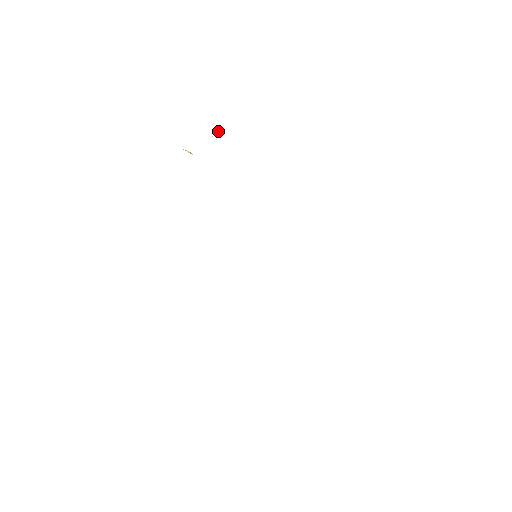
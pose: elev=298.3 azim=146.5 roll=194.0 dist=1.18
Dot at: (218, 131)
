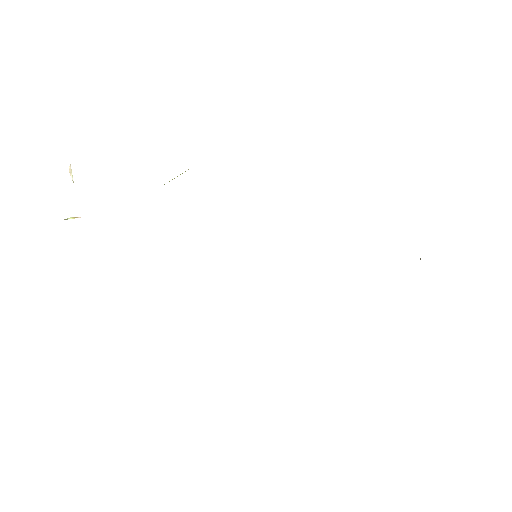
Dot at: (70, 170)
